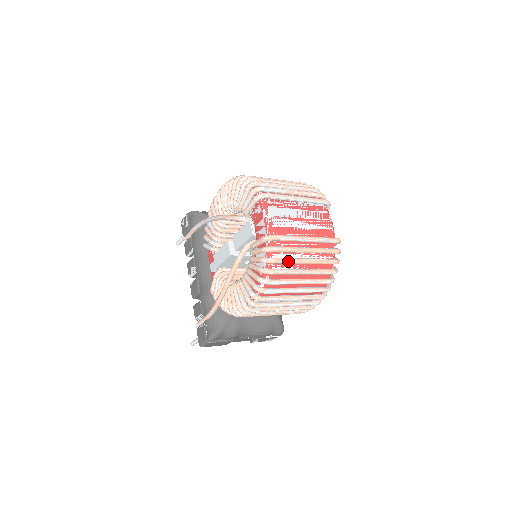
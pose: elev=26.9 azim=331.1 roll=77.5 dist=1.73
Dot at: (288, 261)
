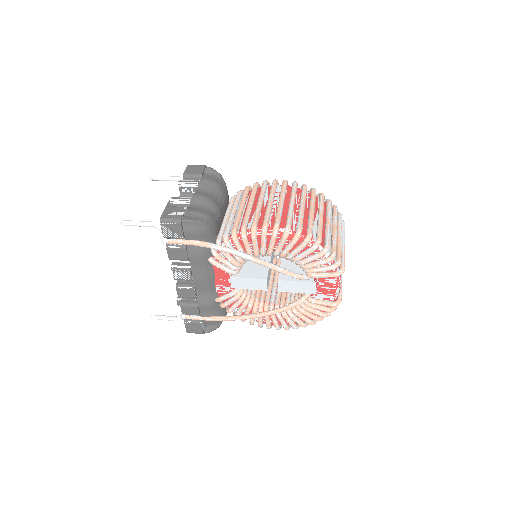
Dot at: occluded
